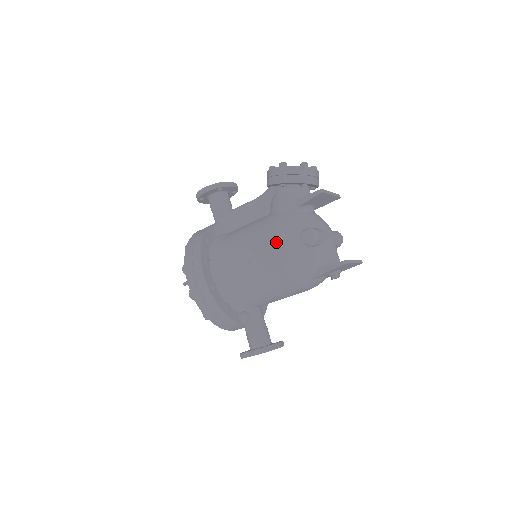
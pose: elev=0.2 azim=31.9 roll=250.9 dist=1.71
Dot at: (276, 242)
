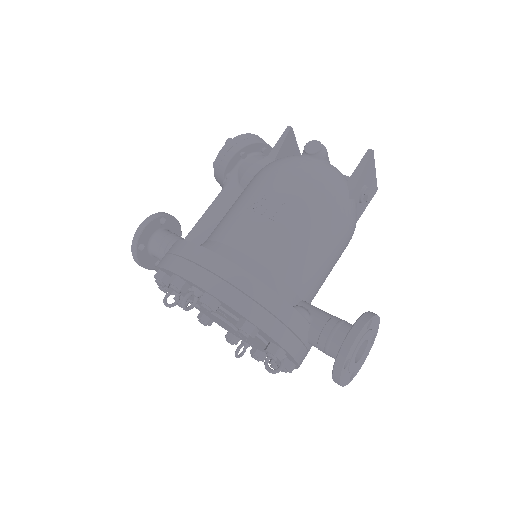
Dot at: (283, 170)
